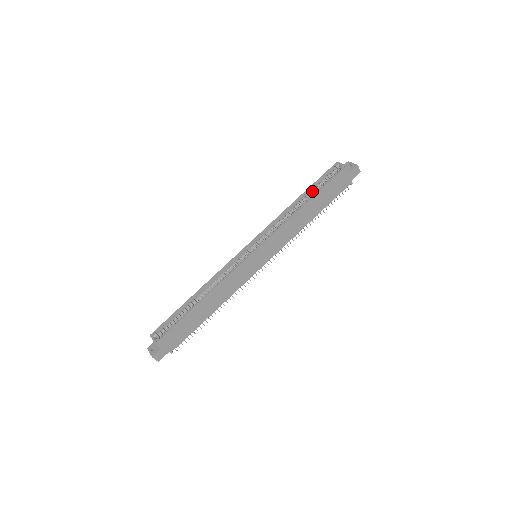
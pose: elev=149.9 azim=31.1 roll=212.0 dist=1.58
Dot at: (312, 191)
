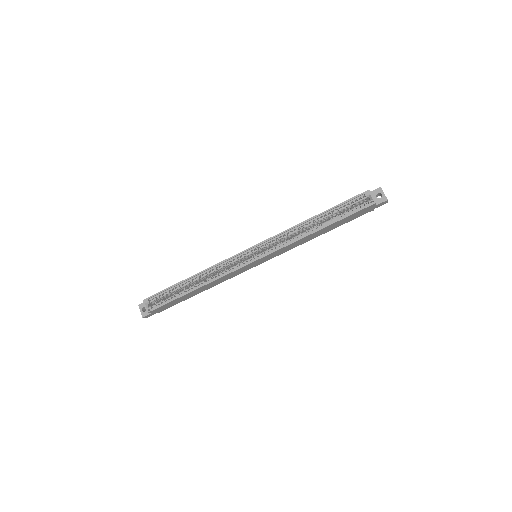
Dot at: (331, 214)
